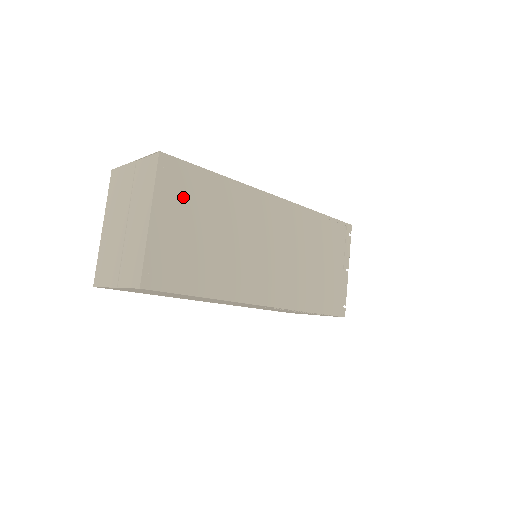
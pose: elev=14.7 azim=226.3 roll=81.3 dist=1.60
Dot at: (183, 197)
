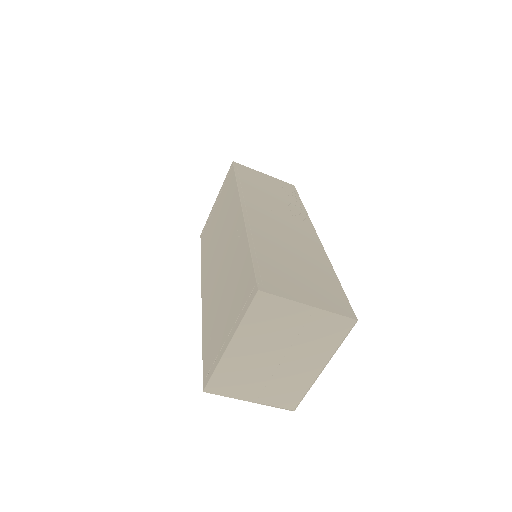
Dot at: occluded
